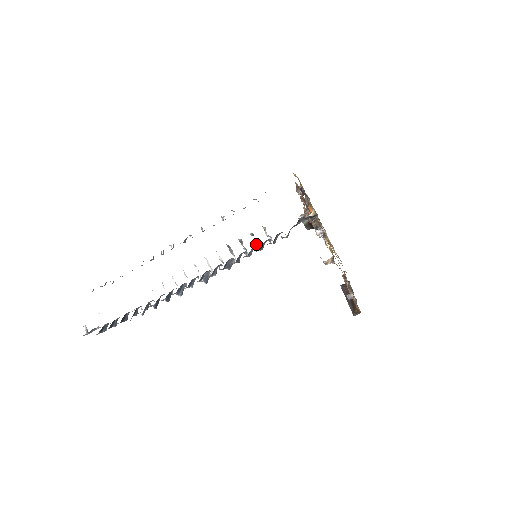
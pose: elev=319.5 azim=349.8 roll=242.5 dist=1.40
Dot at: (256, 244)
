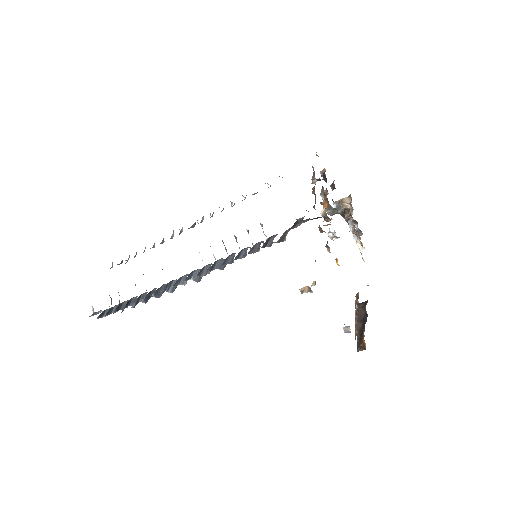
Dot at: (252, 244)
